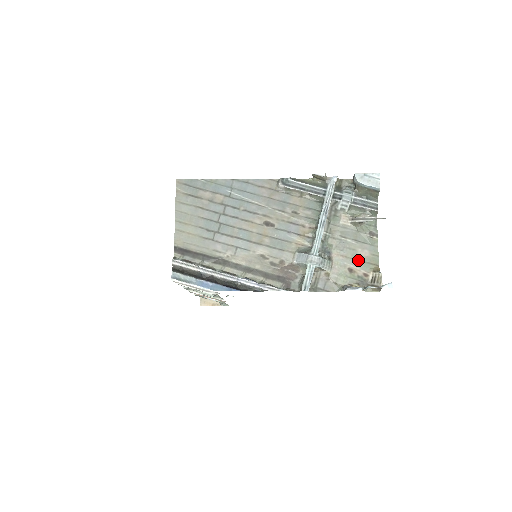
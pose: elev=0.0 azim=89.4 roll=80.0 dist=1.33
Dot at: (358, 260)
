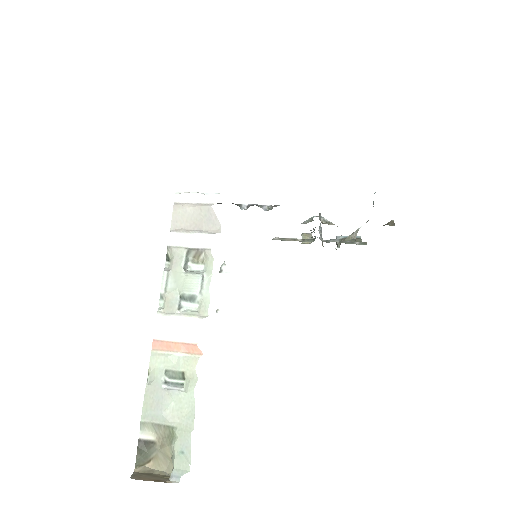
Dot at: occluded
